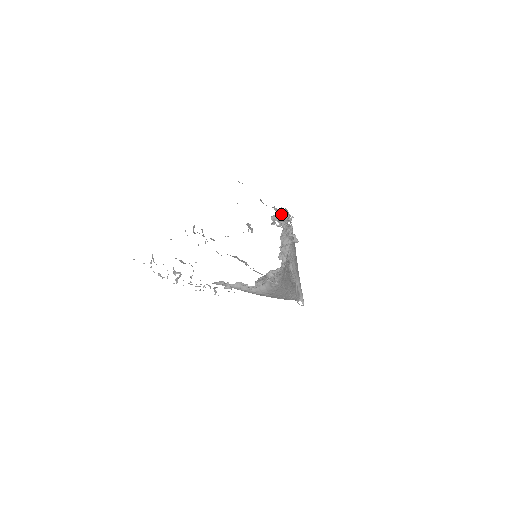
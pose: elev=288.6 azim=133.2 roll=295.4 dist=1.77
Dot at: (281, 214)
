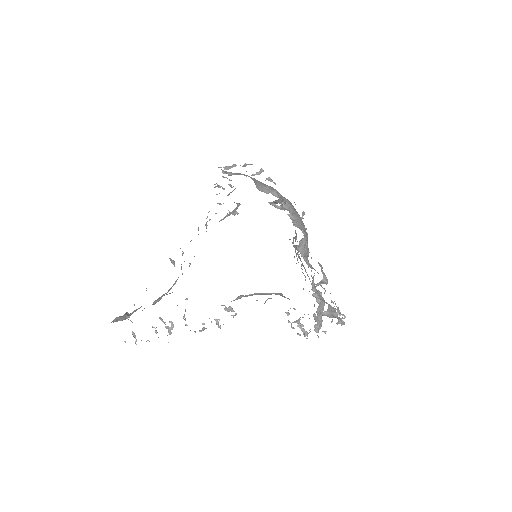
Dot at: (317, 284)
